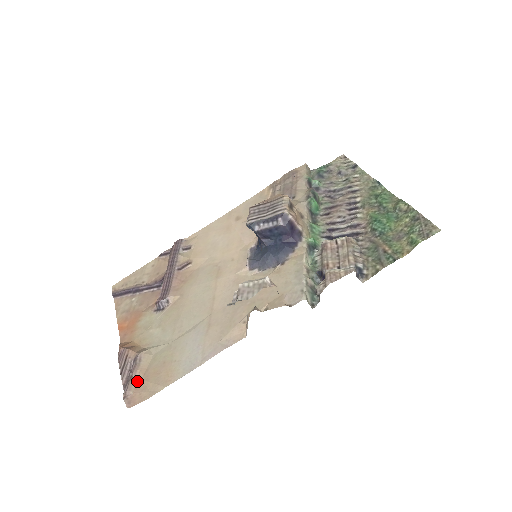
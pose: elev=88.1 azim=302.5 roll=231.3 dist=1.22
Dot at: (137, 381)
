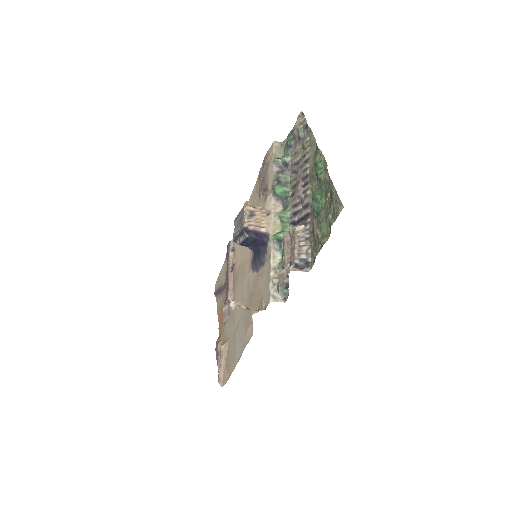
Dot at: (223, 367)
